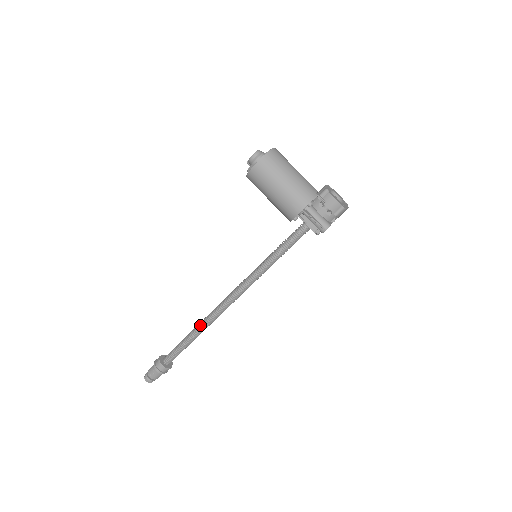
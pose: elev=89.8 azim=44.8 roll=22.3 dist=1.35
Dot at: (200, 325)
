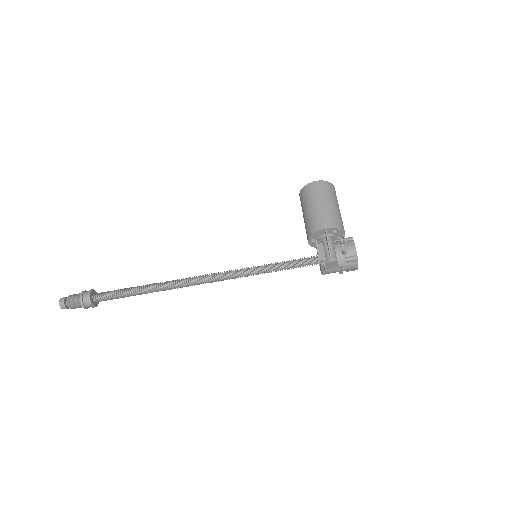
Dot at: (157, 283)
